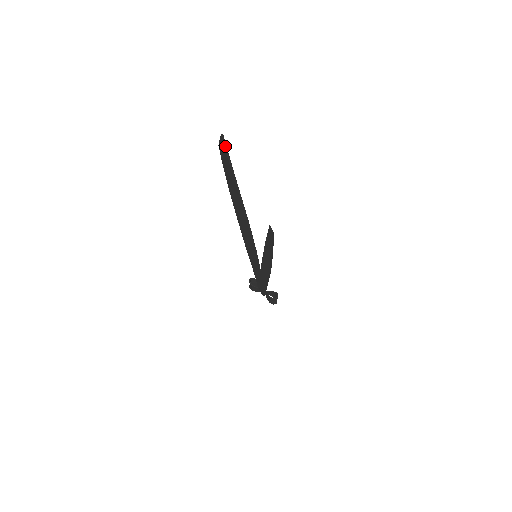
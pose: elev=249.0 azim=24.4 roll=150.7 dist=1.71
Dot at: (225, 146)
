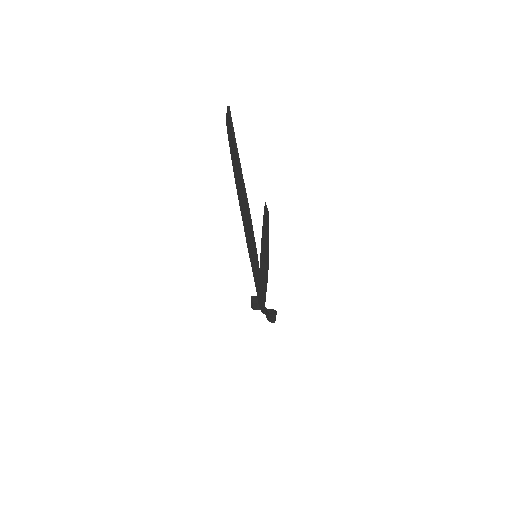
Dot at: (231, 119)
